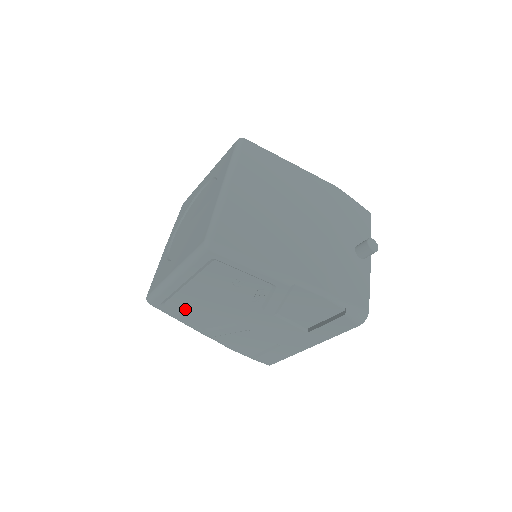
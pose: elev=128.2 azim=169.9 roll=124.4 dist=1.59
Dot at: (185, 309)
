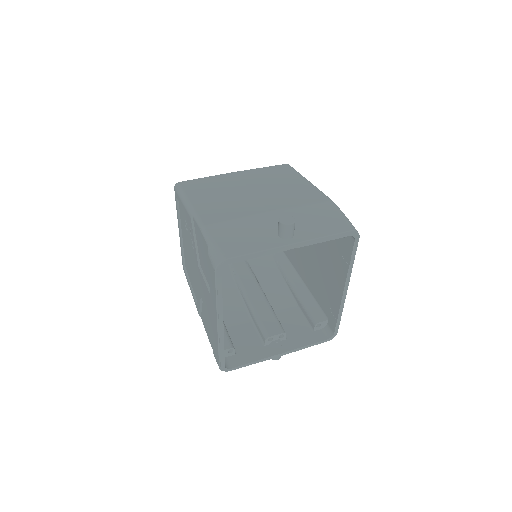
Dot at: (189, 273)
